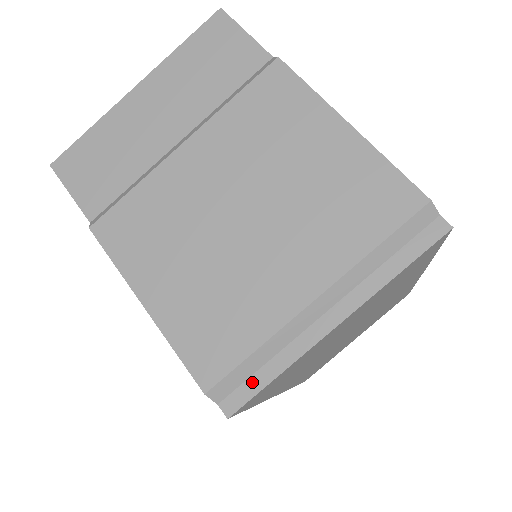
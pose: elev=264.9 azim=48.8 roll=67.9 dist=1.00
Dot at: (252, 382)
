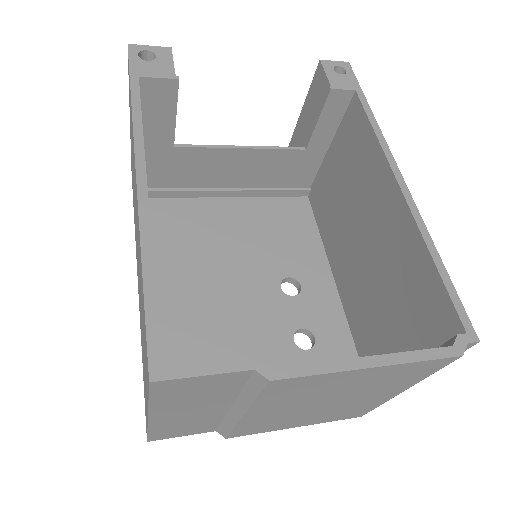
Dot at: occluded
